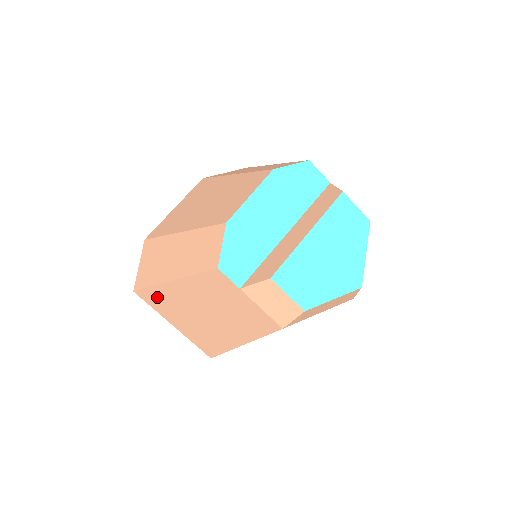
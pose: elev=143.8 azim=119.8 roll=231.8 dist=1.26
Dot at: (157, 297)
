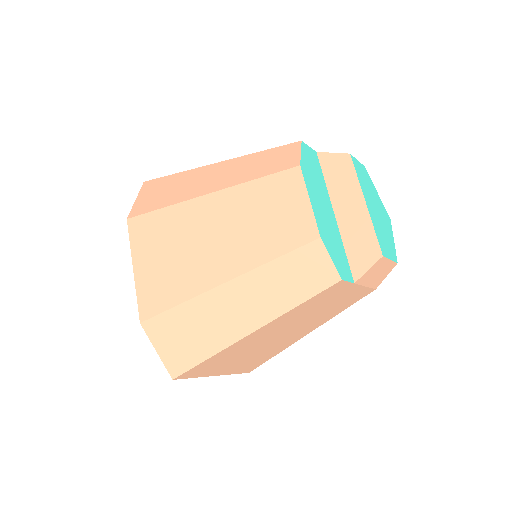
Dot at: (214, 361)
